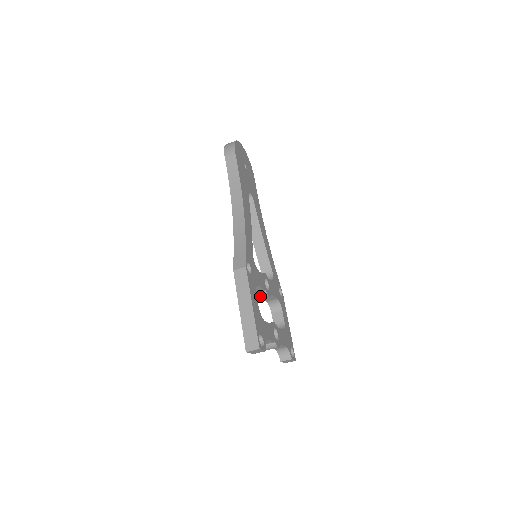
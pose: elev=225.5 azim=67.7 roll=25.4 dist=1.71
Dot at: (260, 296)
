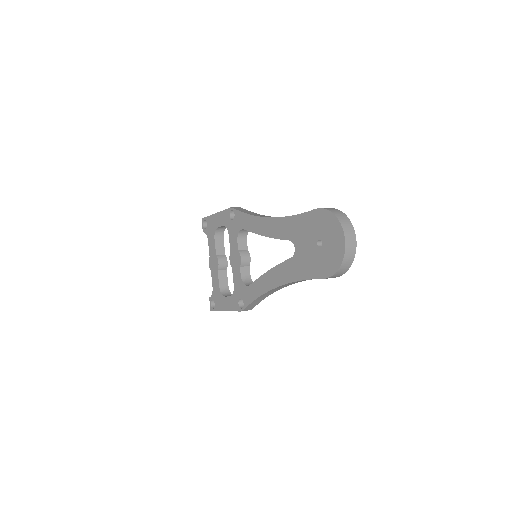
Dot at: occluded
